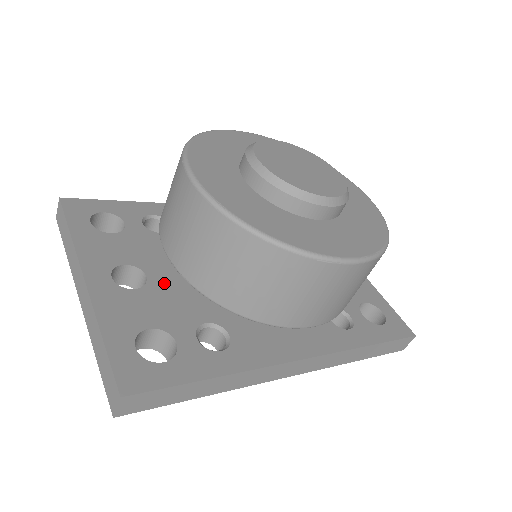
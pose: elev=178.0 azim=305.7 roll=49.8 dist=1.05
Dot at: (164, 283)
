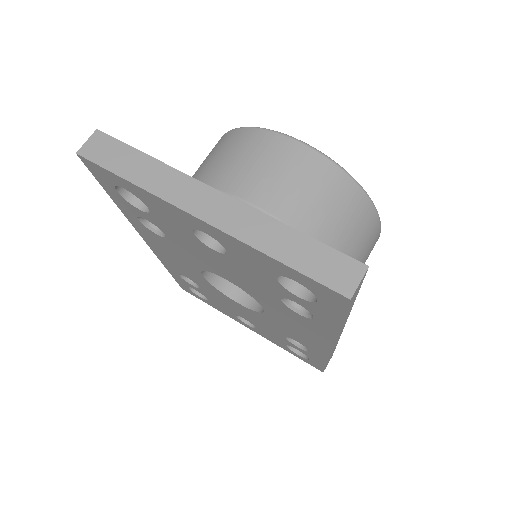
Dot at: occluded
